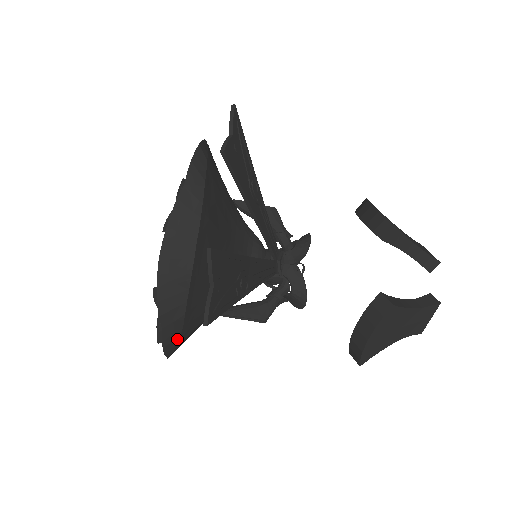
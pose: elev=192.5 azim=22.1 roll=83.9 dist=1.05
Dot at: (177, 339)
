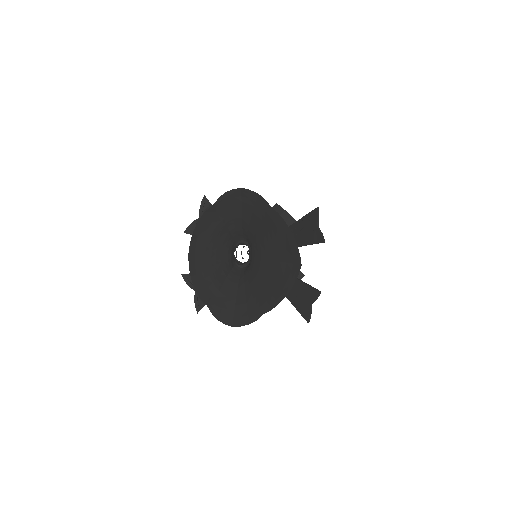
Dot at: (224, 312)
